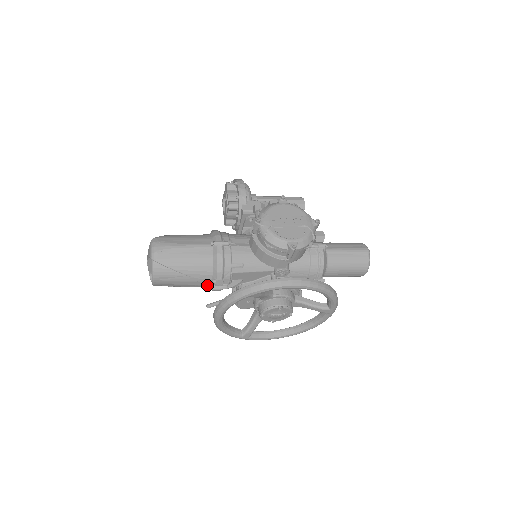
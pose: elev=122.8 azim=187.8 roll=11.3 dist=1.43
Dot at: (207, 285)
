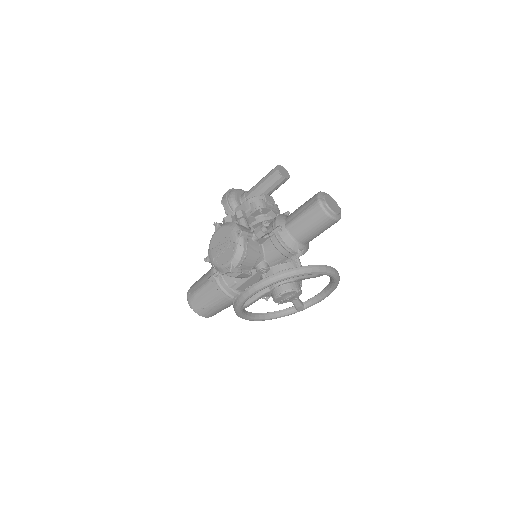
Dot at: occluded
